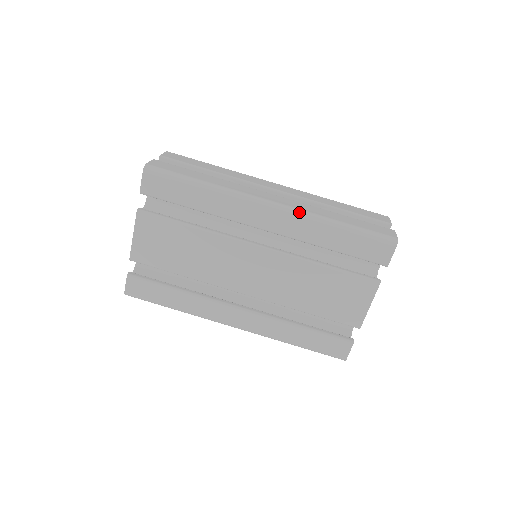
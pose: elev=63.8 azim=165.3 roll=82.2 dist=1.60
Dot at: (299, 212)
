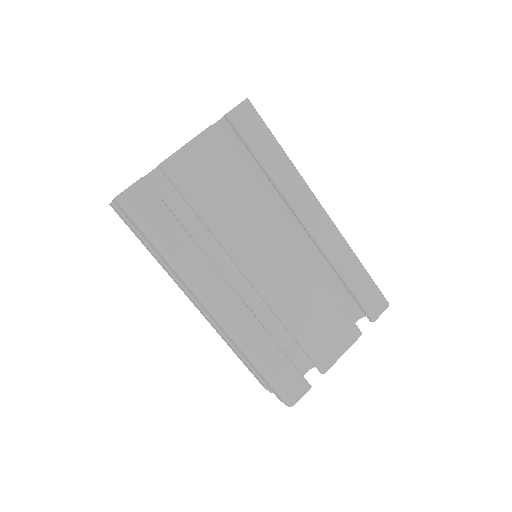
Dot at: (339, 231)
